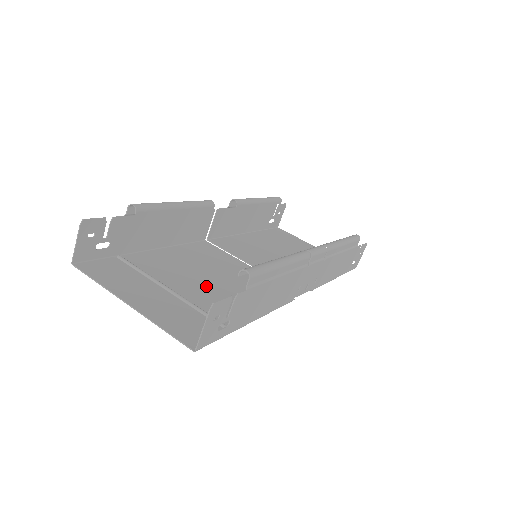
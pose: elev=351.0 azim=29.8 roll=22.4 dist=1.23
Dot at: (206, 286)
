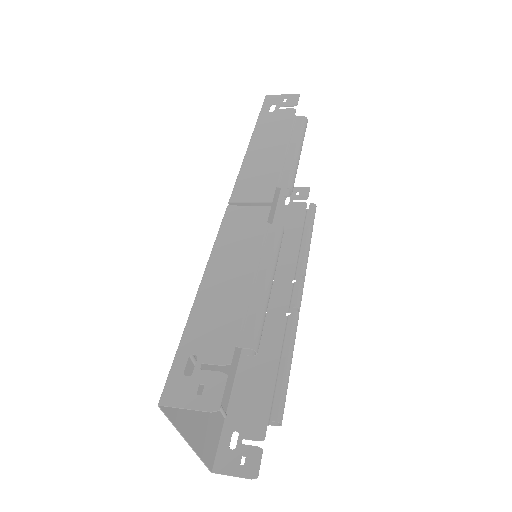
Dot at: occluded
